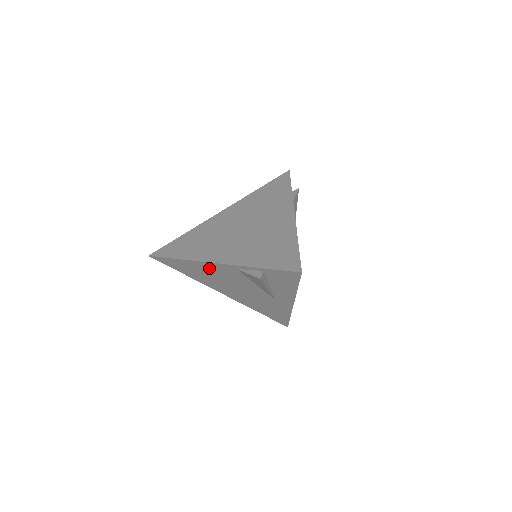
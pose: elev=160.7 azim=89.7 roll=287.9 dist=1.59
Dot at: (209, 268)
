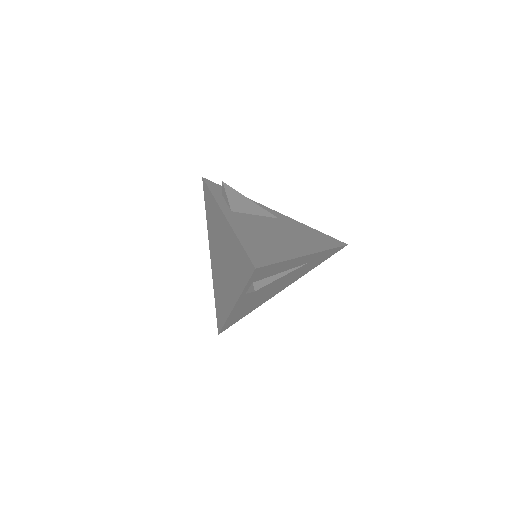
Dot at: occluded
